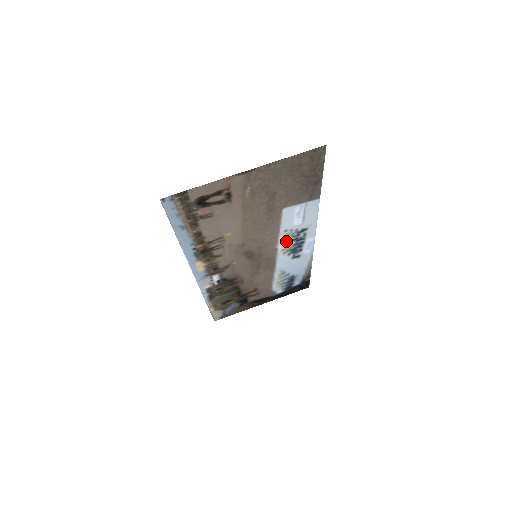
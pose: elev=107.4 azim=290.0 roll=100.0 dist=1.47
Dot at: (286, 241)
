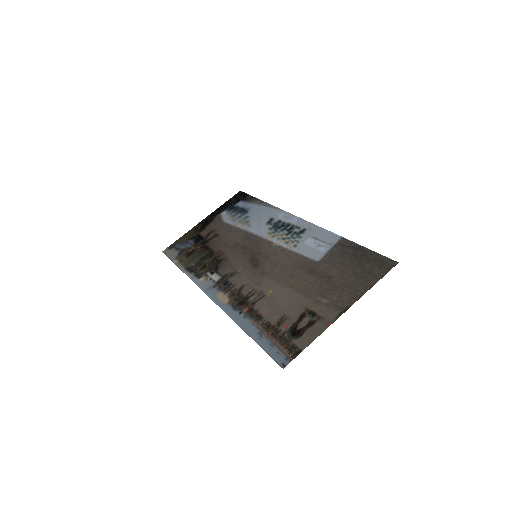
Dot at: (283, 239)
